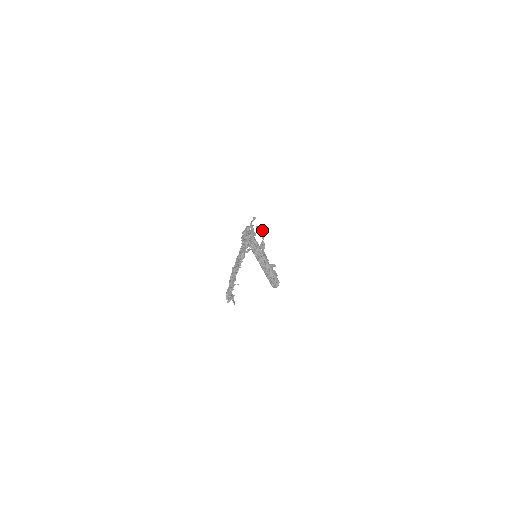
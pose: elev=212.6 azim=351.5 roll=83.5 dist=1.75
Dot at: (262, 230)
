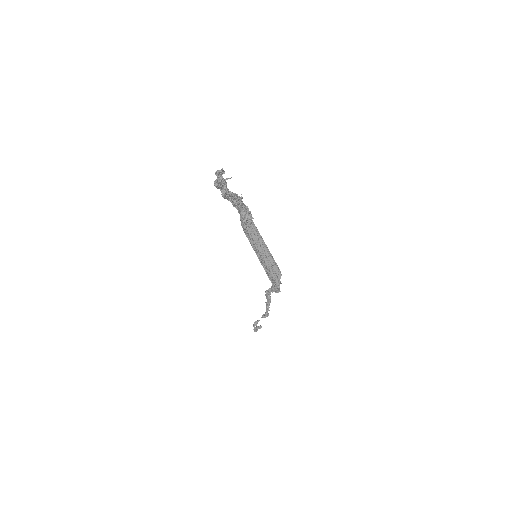
Dot at: occluded
